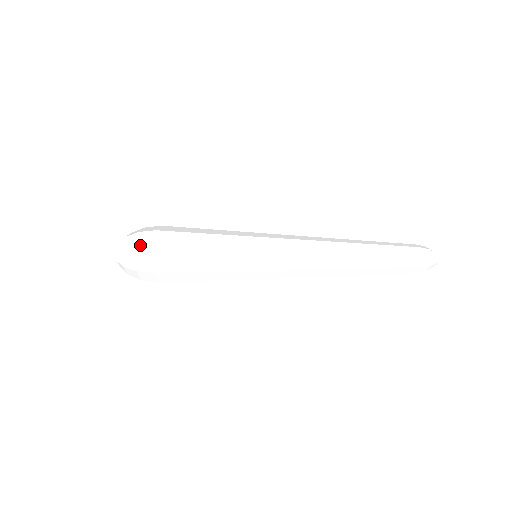
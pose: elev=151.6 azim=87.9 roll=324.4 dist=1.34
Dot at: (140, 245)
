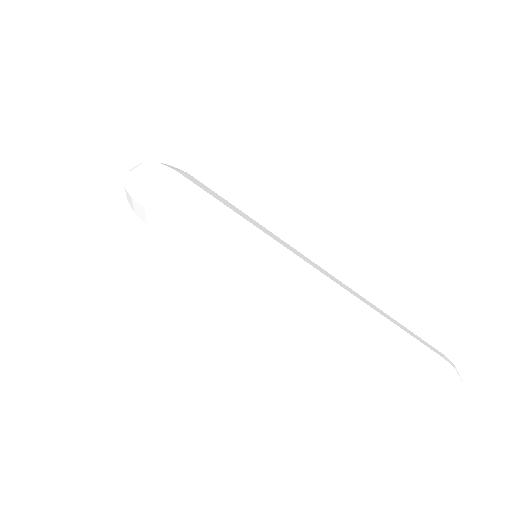
Dot at: (150, 174)
